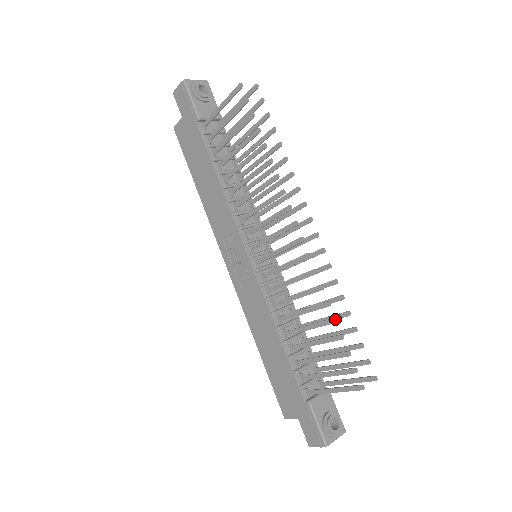
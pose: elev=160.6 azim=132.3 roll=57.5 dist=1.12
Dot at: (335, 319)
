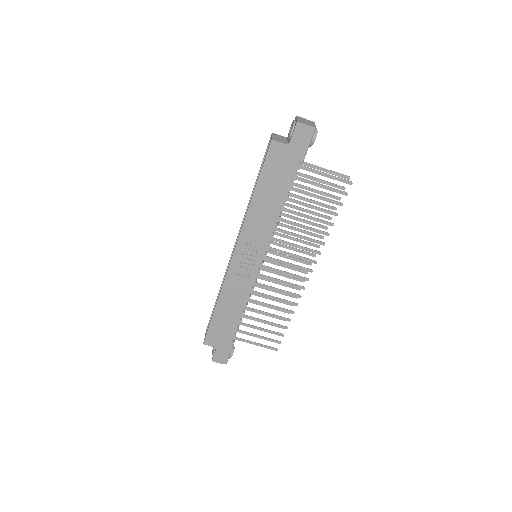
Dot at: occluded
